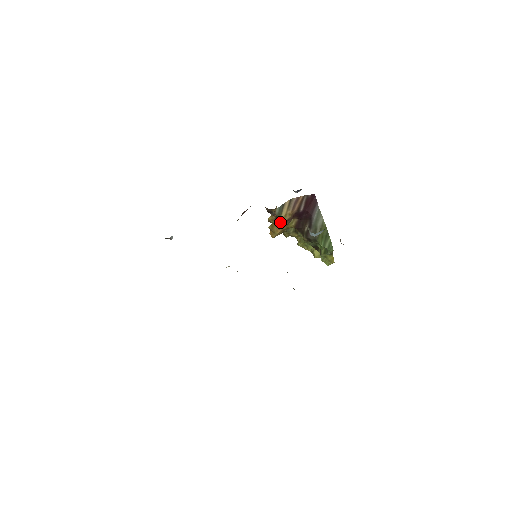
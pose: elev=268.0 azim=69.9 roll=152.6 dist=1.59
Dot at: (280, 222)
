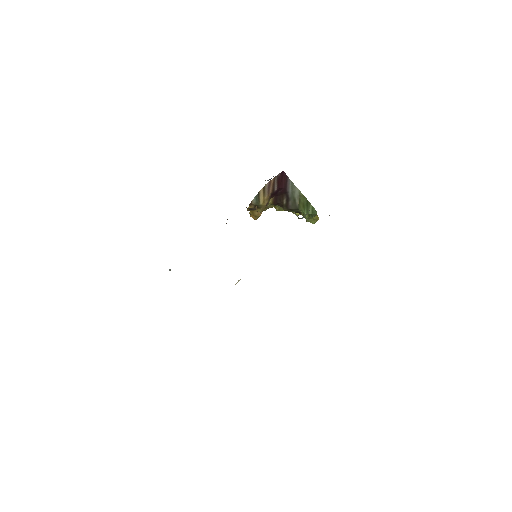
Dot at: (260, 208)
